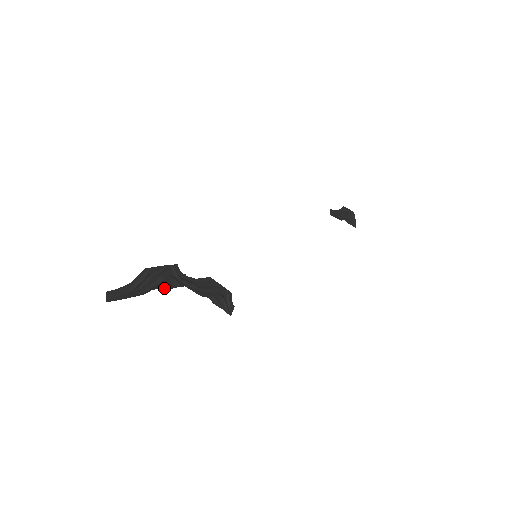
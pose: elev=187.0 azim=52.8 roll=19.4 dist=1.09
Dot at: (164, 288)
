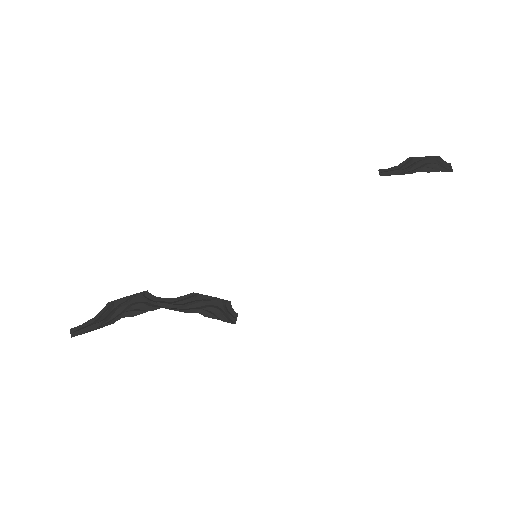
Dot at: (135, 314)
